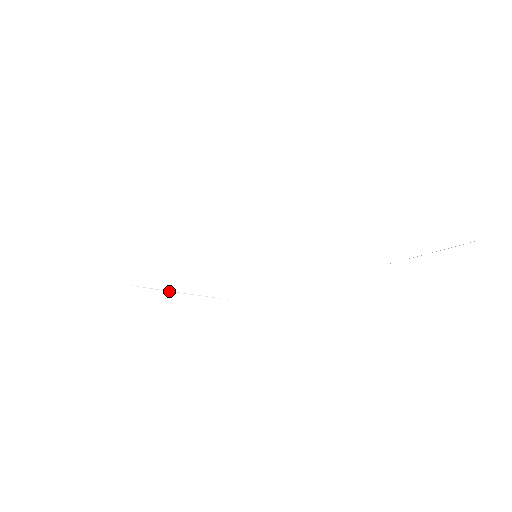
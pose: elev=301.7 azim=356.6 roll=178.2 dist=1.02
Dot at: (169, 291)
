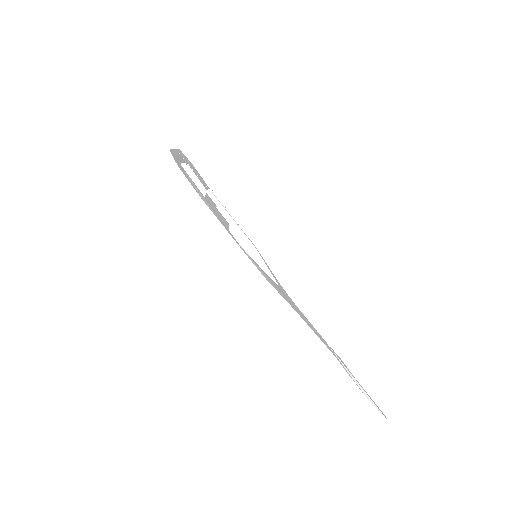
Dot at: occluded
